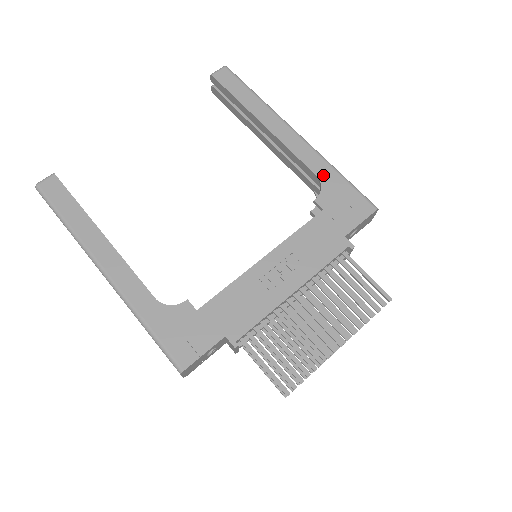
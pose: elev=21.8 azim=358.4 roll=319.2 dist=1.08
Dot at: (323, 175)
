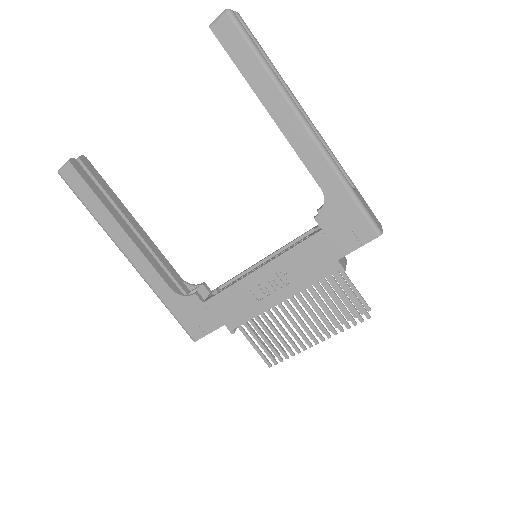
Dot at: (329, 190)
